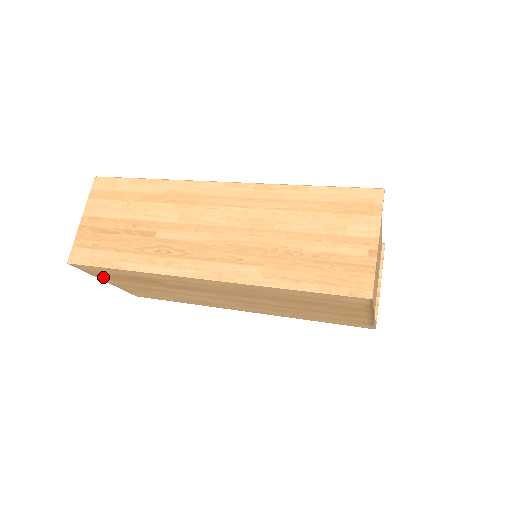
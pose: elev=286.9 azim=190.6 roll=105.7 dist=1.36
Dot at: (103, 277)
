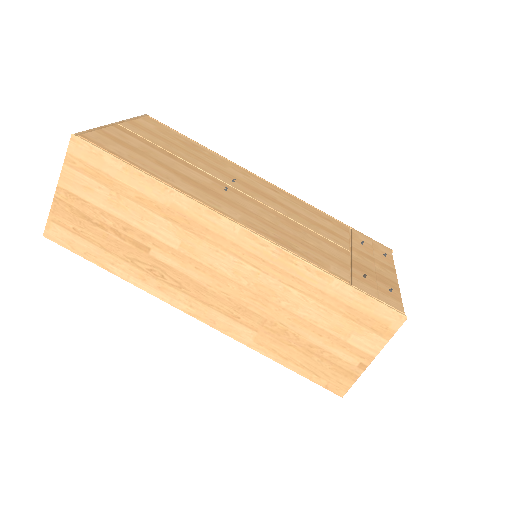
Dot at: occluded
